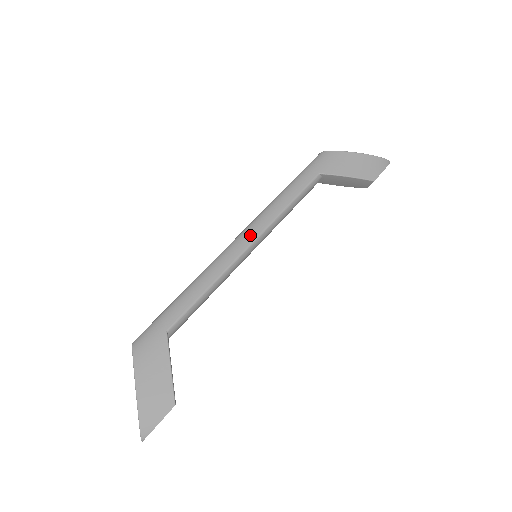
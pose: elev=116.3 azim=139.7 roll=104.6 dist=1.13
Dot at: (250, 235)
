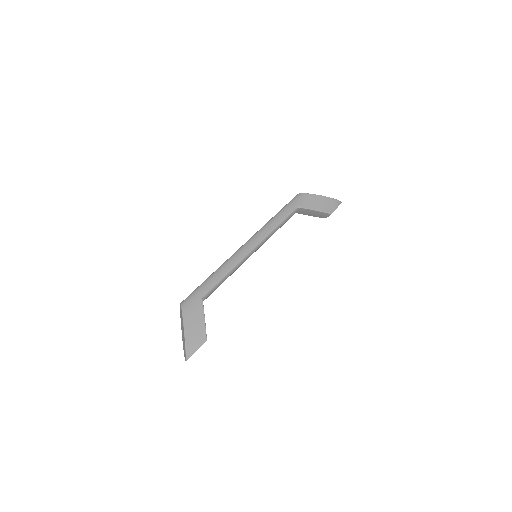
Dot at: (253, 243)
